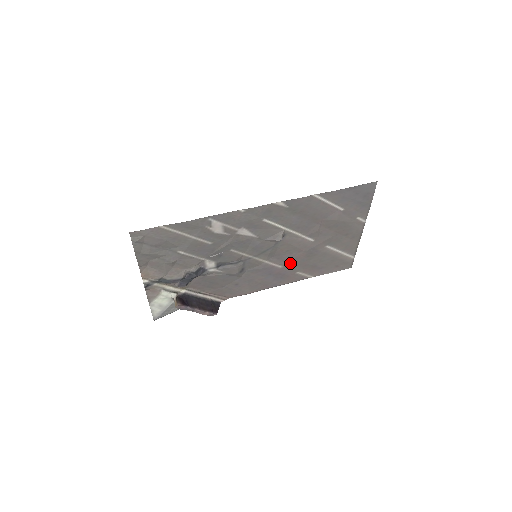
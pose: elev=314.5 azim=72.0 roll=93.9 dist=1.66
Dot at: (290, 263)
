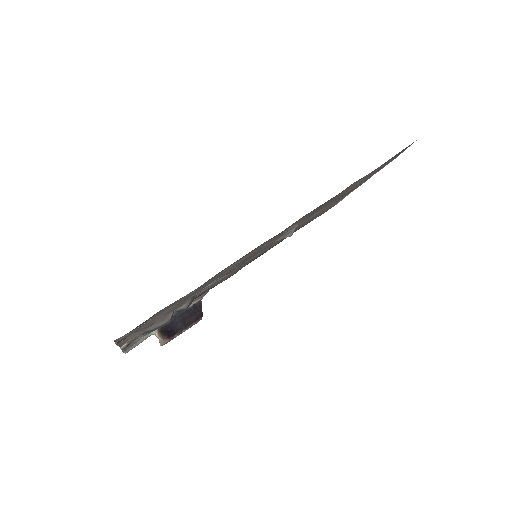
Dot at: occluded
